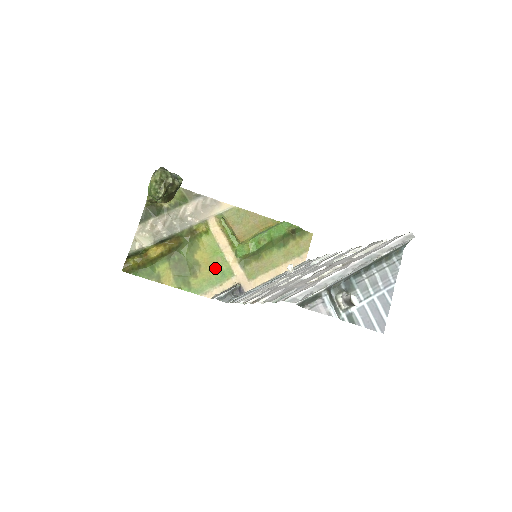
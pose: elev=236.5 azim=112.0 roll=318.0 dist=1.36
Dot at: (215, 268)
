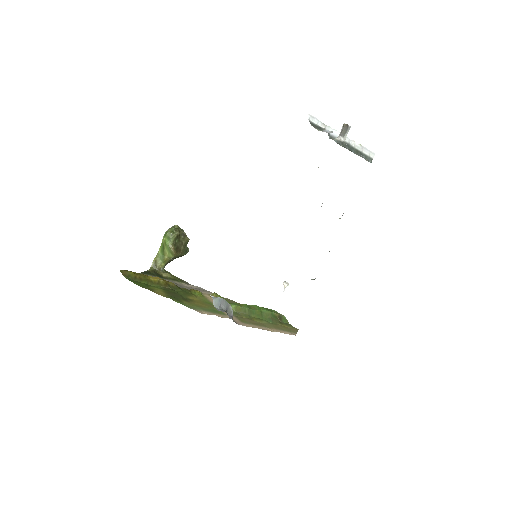
Dot at: (207, 306)
